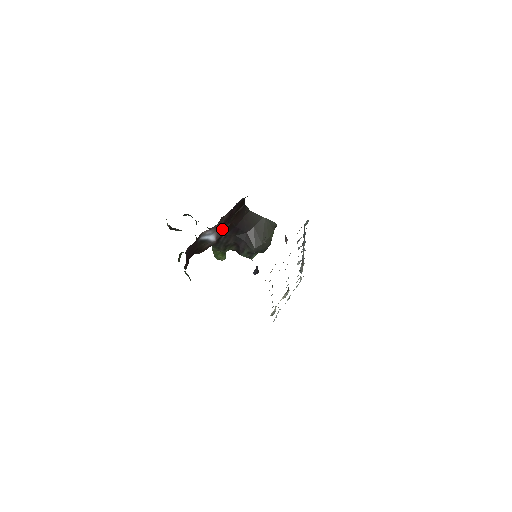
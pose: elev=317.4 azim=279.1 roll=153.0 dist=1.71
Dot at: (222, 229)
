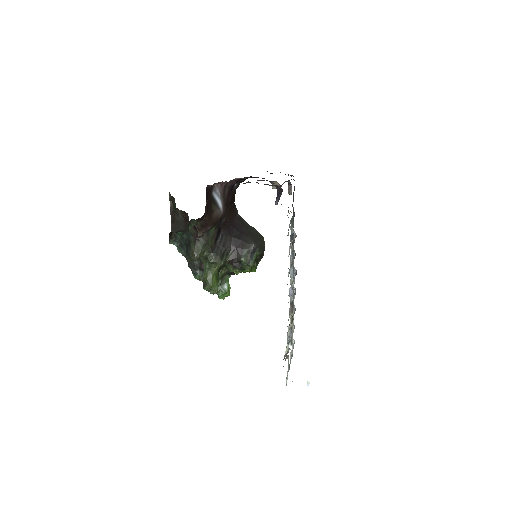
Dot at: (224, 206)
